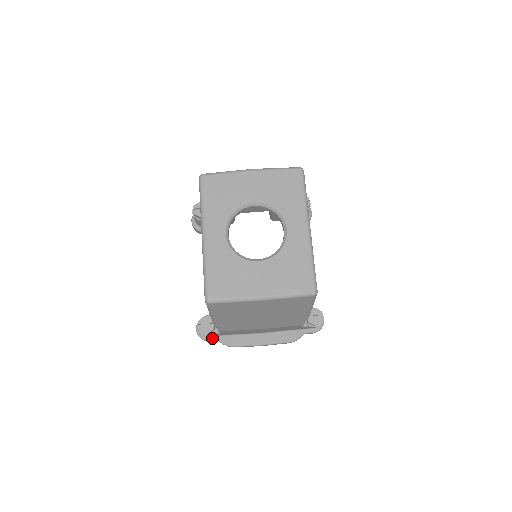
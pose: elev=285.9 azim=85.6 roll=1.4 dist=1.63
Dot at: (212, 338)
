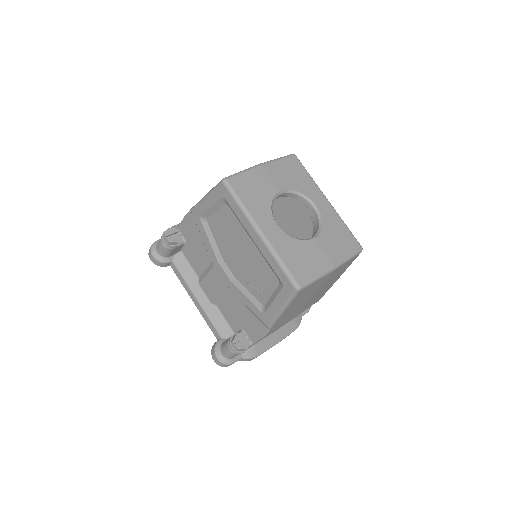
Dot at: (236, 358)
